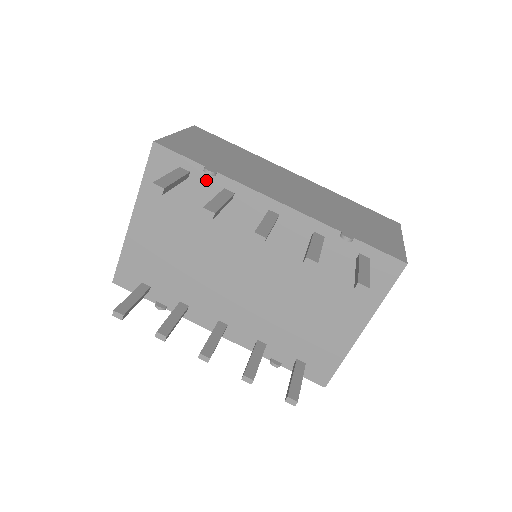
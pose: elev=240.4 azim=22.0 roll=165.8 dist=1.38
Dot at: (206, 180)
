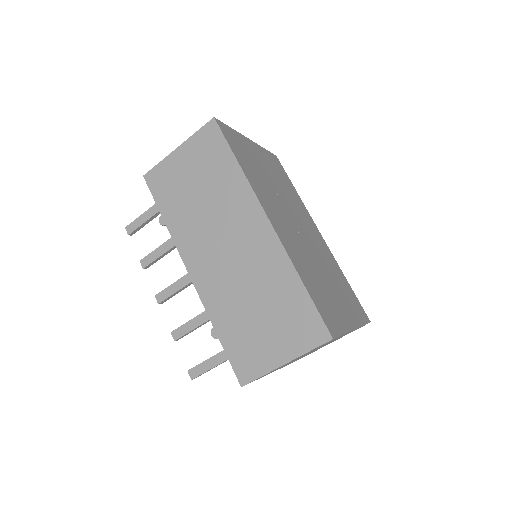
Dot at: occluded
